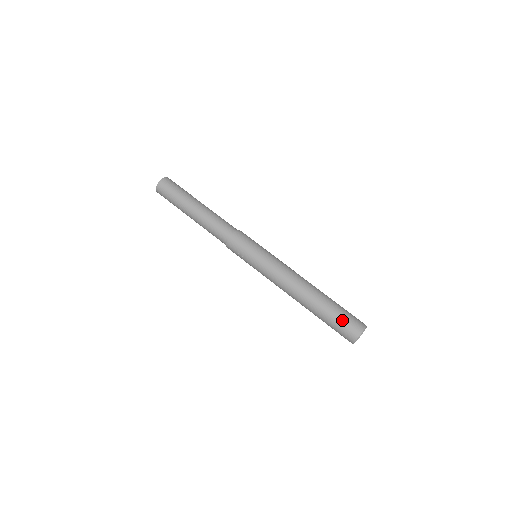
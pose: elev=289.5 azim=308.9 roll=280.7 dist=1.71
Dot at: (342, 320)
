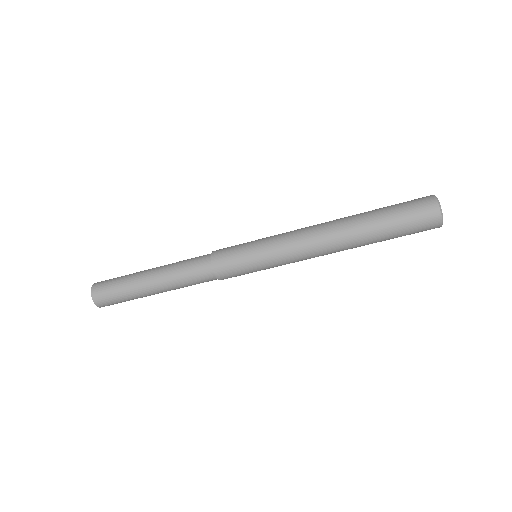
Dot at: occluded
